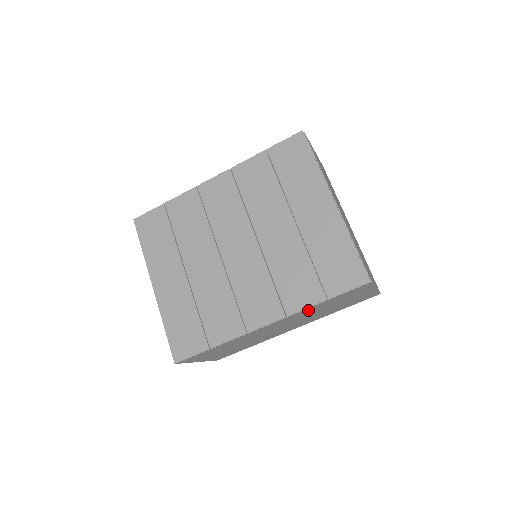
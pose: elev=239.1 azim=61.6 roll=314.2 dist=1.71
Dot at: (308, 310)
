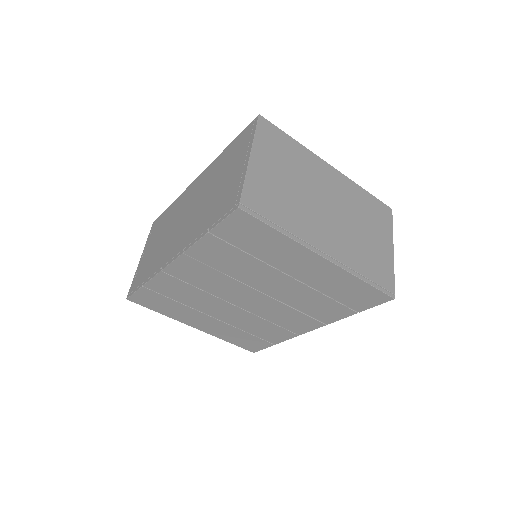
Dot at: occluded
